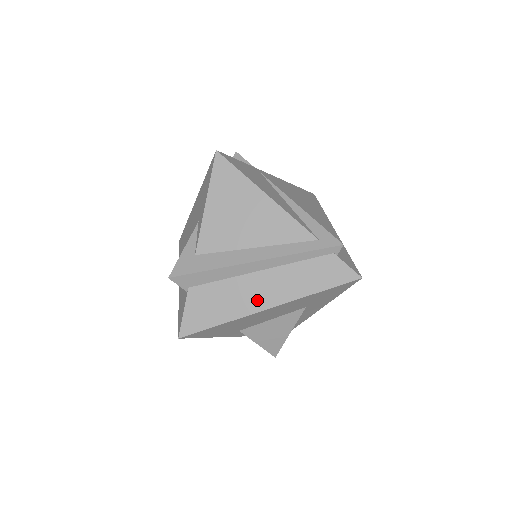
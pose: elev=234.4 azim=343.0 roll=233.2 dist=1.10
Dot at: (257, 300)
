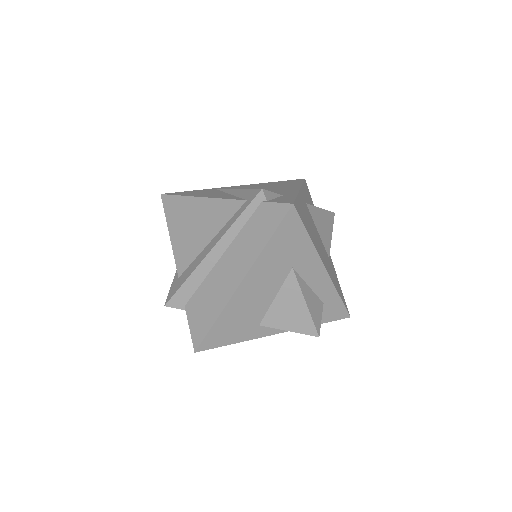
Dot at: (229, 283)
